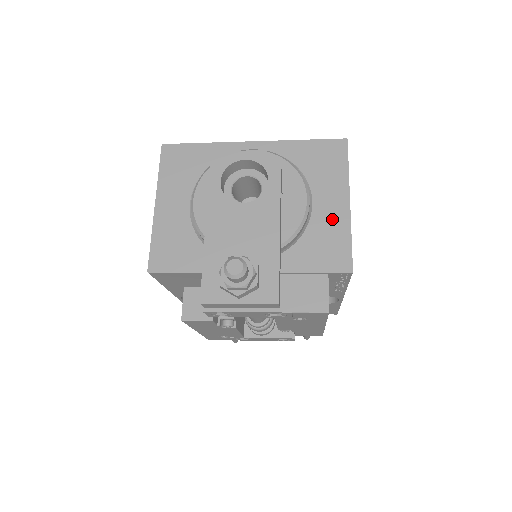
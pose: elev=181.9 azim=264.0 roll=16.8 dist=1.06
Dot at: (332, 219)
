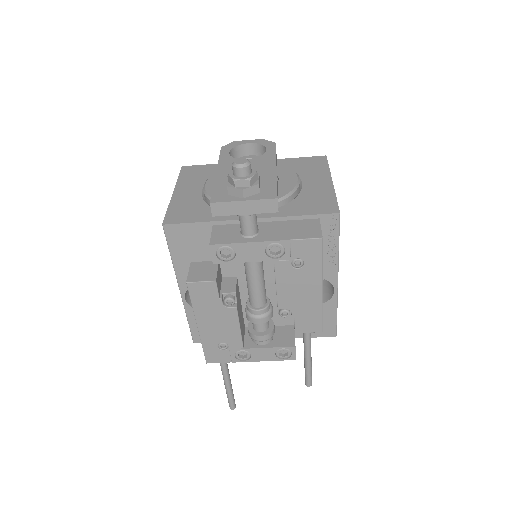
Dot at: (319, 189)
